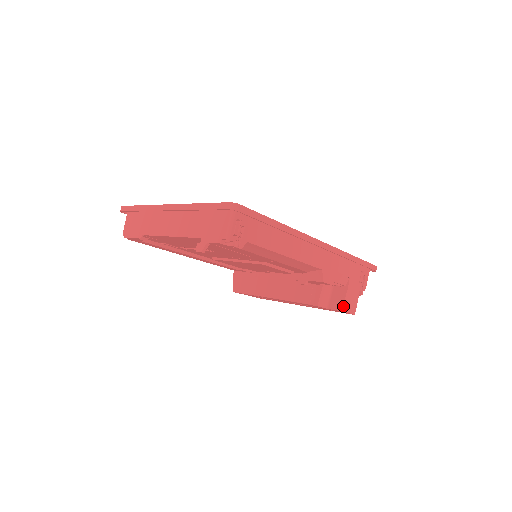
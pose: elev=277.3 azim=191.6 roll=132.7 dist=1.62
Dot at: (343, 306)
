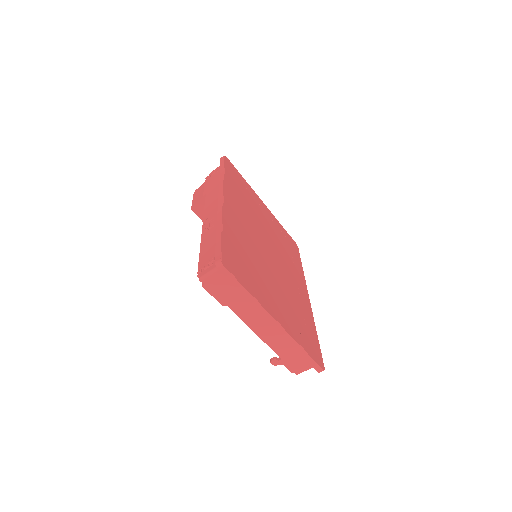
Dot at: occluded
